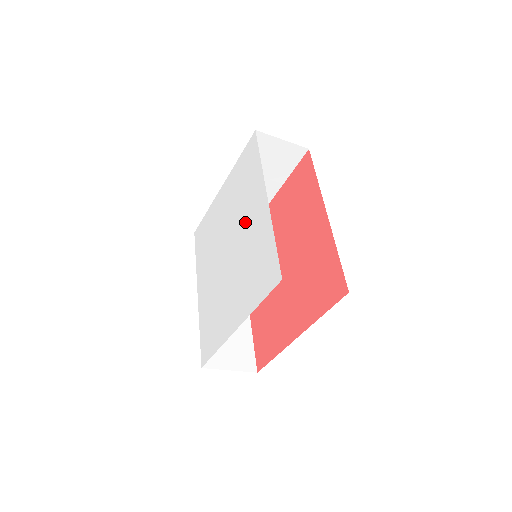
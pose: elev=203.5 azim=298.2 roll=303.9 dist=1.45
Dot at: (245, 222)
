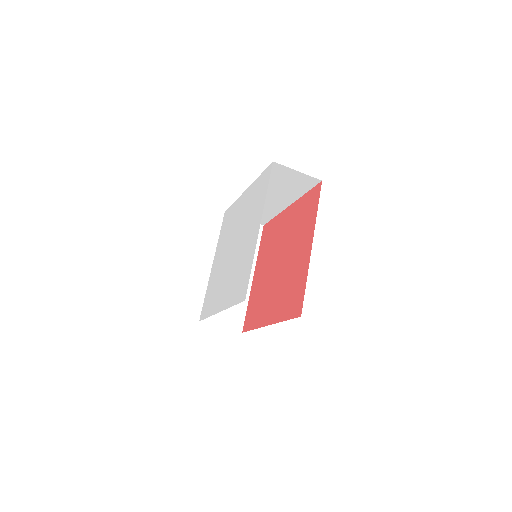
Dot at: (238, 220)
